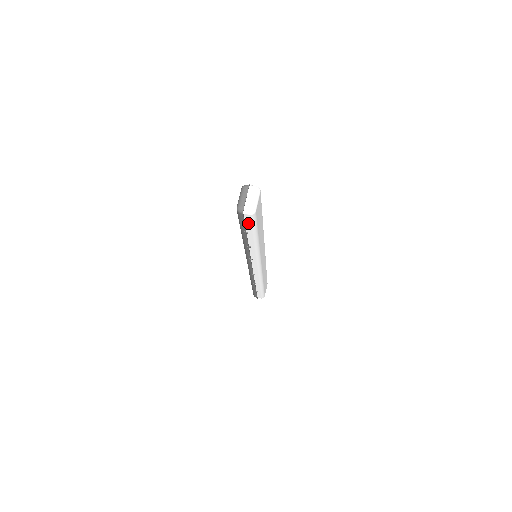
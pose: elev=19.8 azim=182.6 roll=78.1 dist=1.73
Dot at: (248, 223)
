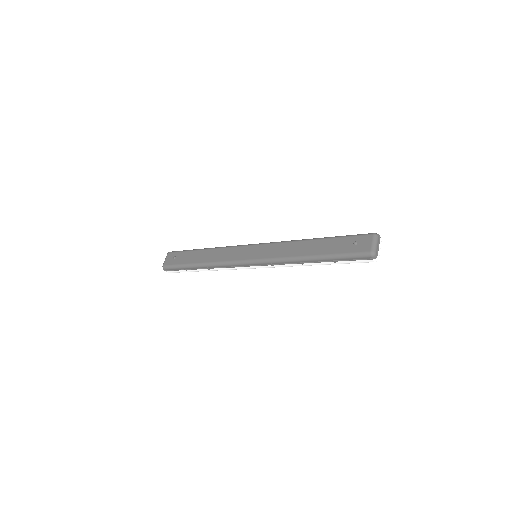
Dot at: (355, 261)
